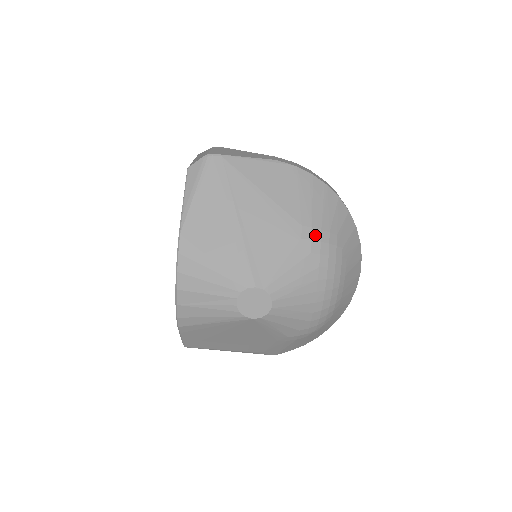
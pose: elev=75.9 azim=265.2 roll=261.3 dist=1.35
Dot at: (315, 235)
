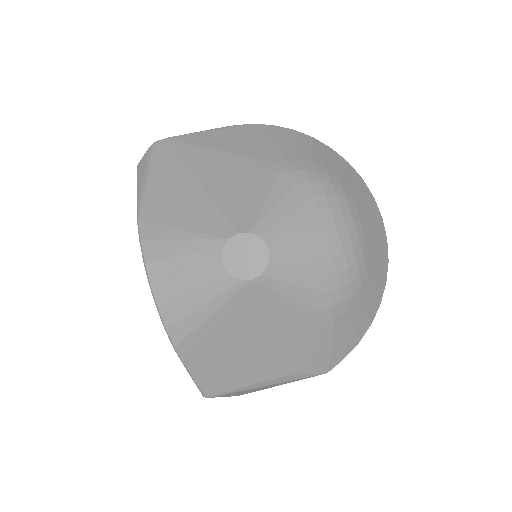
Dot at: (295, 166)
